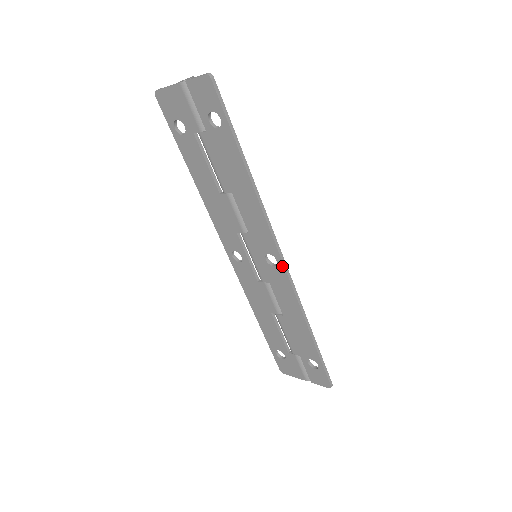
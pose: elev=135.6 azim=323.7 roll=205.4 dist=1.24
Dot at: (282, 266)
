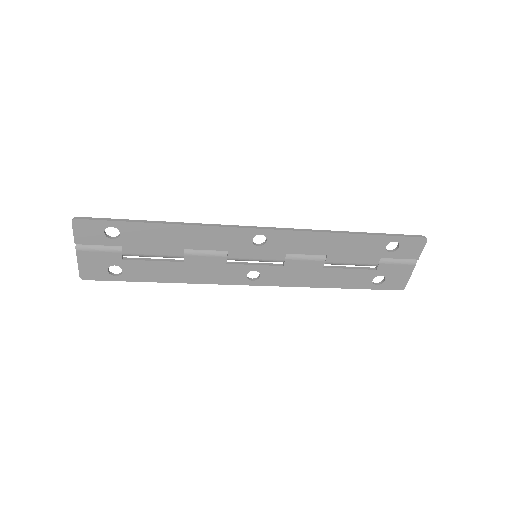
Dot at: (267, 231)
